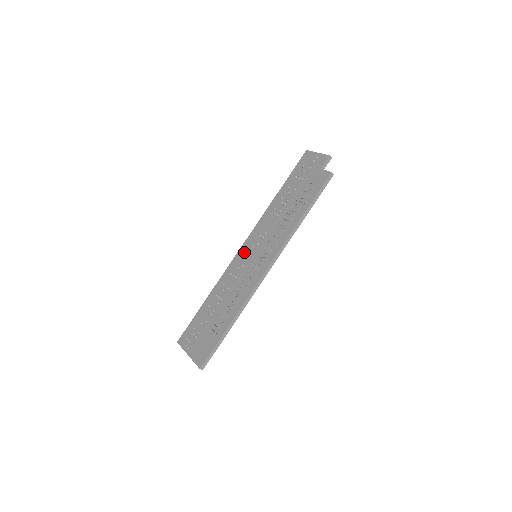
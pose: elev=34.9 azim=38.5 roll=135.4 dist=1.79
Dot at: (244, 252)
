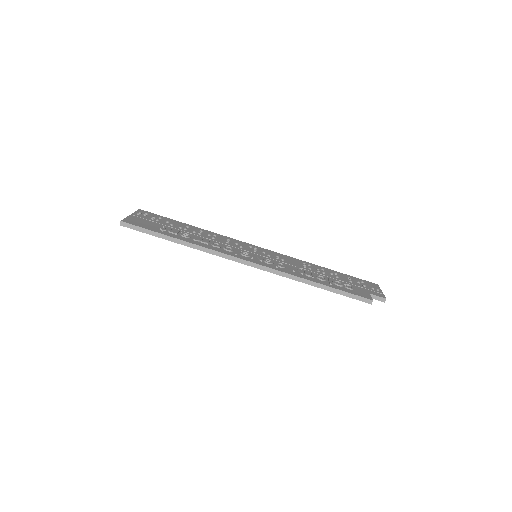
Dot at: (255, 247)
